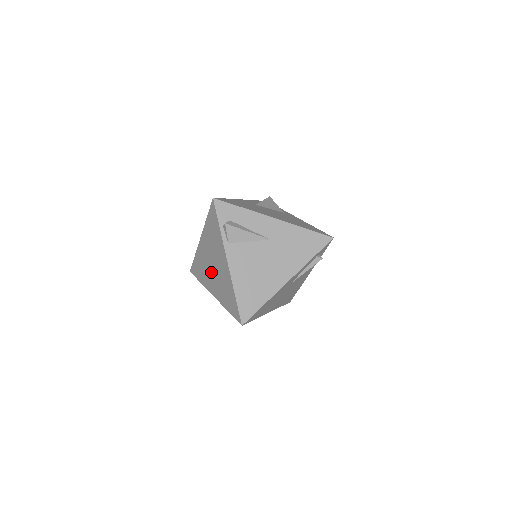
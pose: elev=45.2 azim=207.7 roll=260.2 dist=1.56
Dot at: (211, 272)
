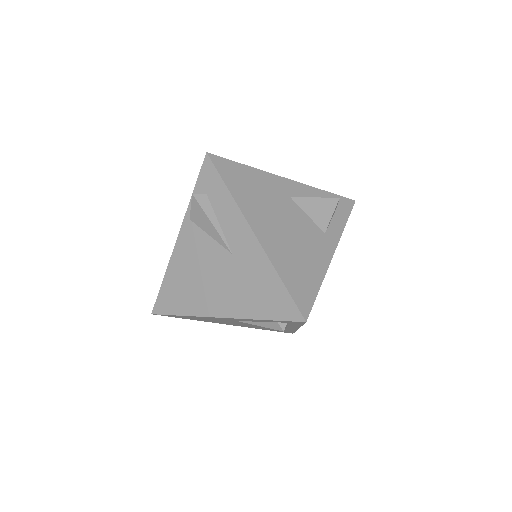
Dot at: occluded
